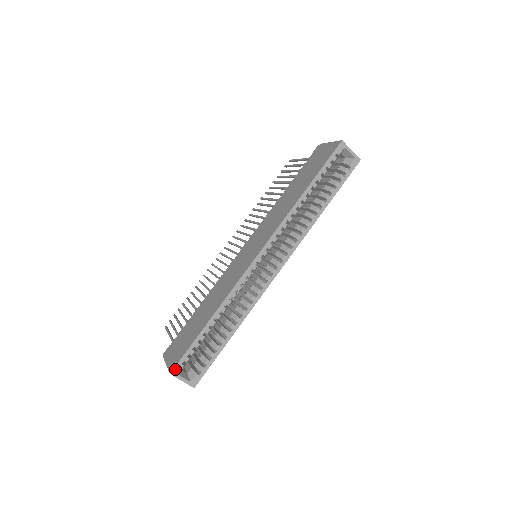
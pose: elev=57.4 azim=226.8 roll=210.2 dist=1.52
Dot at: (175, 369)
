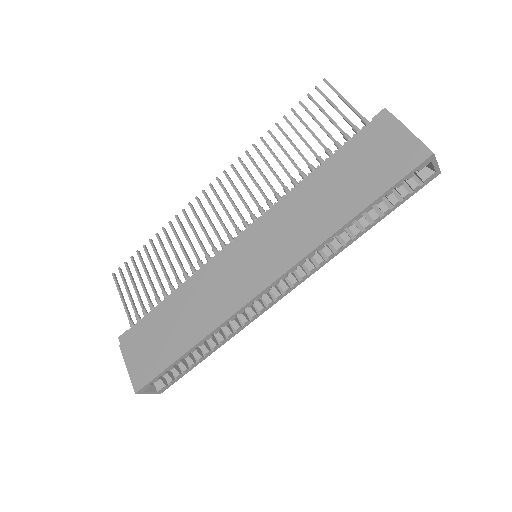
Dot at: (142, 389)
